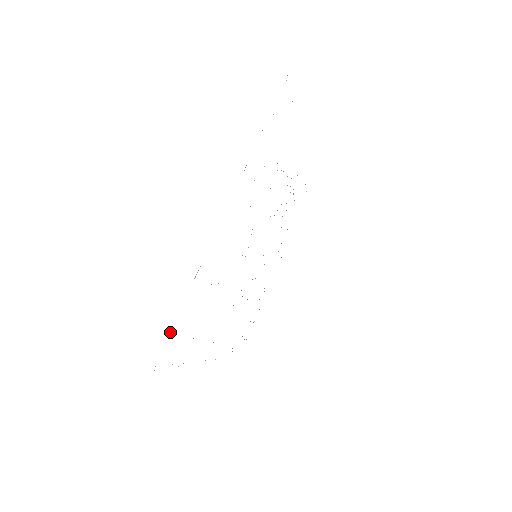
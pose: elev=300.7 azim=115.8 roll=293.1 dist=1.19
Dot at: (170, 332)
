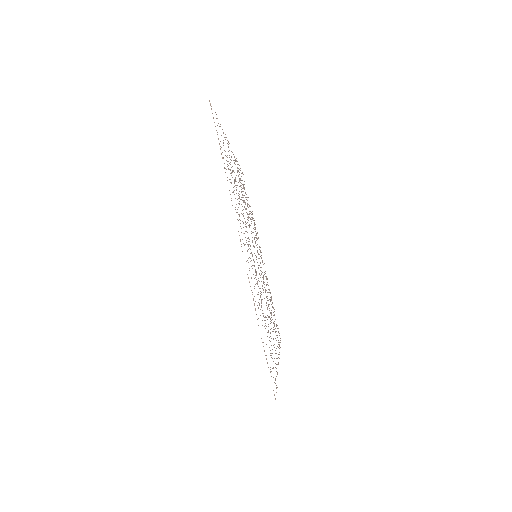
Dot at: (267, 363)
